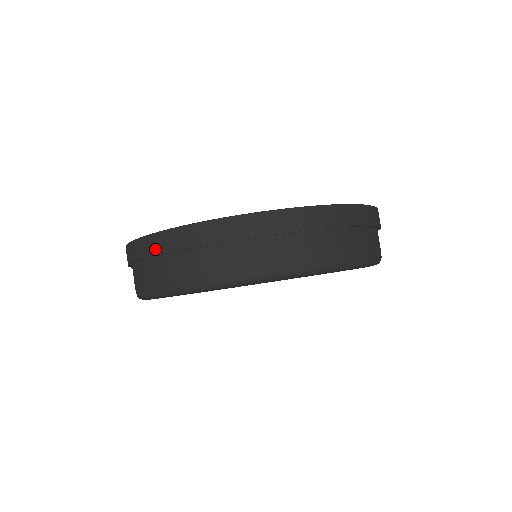
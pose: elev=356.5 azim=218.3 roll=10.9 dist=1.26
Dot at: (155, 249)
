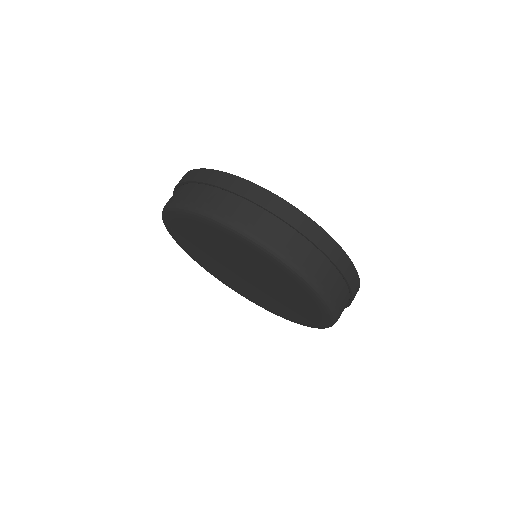
Dot at: (188, 178)
